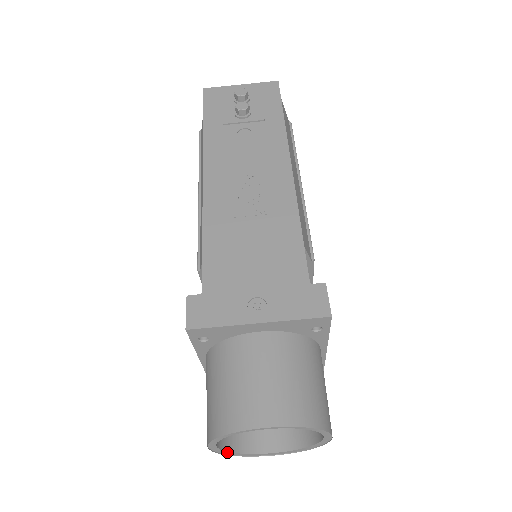
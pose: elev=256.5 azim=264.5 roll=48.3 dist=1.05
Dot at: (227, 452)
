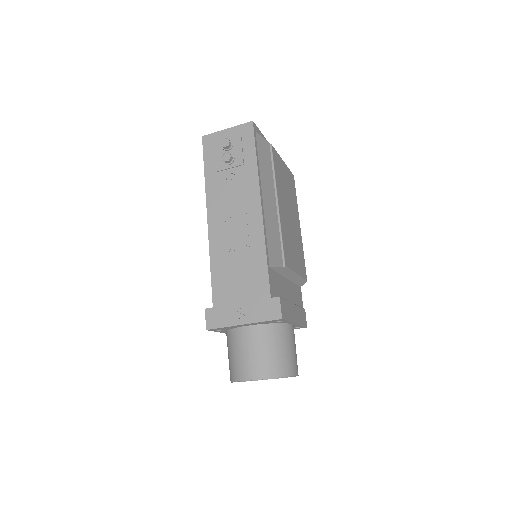
Dot at: occluded
